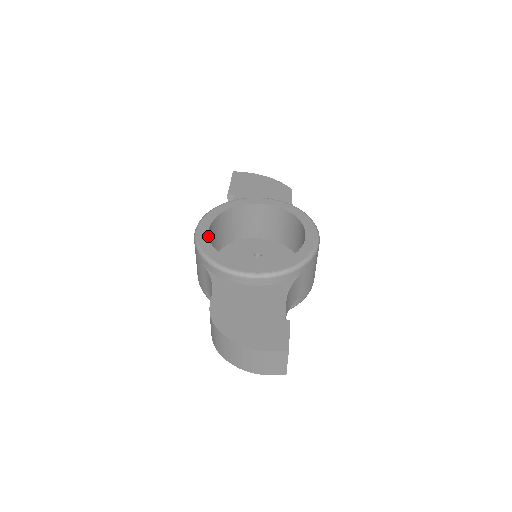
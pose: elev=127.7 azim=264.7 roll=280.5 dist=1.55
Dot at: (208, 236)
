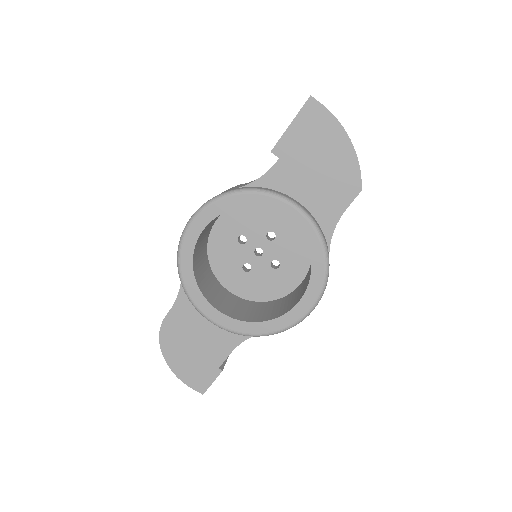
Dot at: (195, 244)
